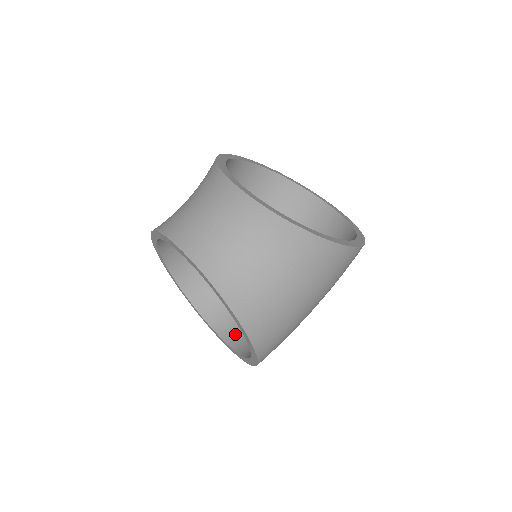
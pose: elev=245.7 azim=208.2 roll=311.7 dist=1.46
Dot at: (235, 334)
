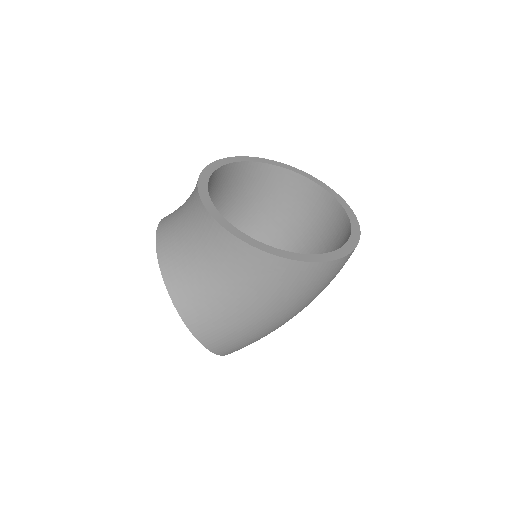
Dot at: occluded
